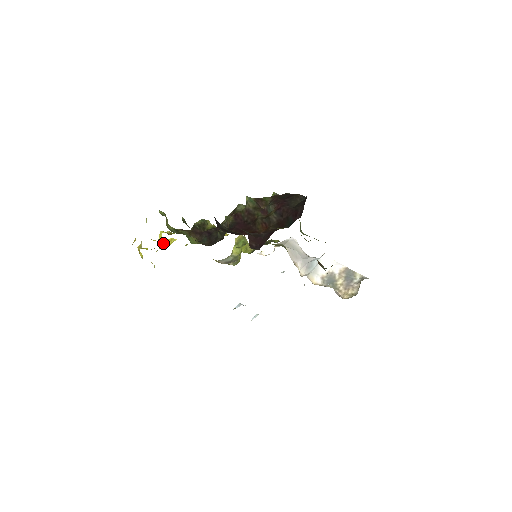
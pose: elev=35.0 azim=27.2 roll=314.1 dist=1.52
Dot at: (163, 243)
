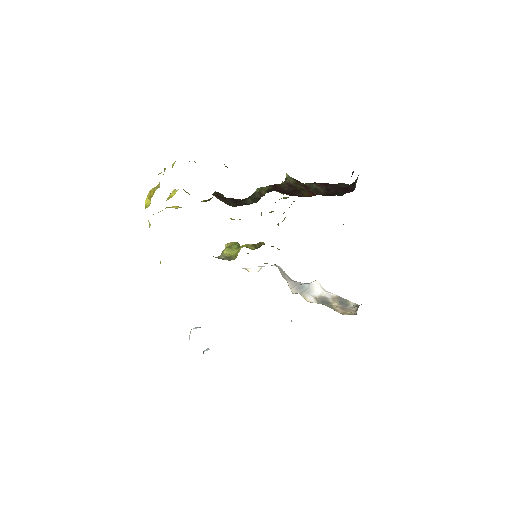
Dot at: occluded
